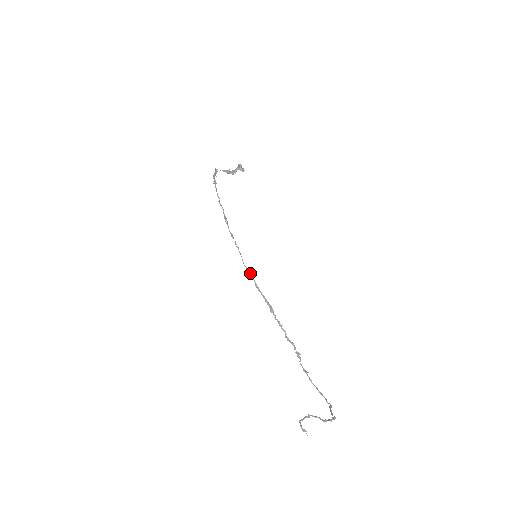
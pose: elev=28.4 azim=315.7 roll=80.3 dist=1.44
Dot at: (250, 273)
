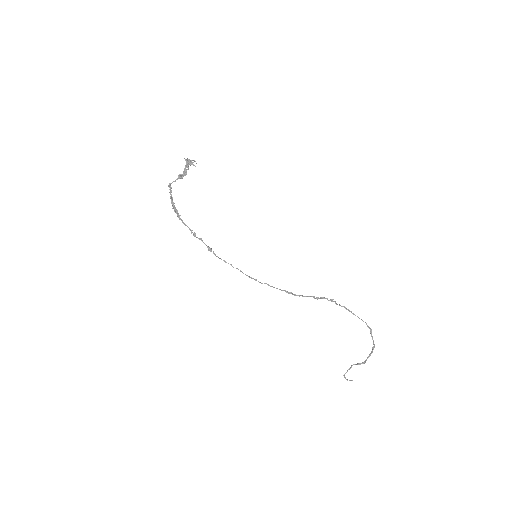
Dot at: occluded
